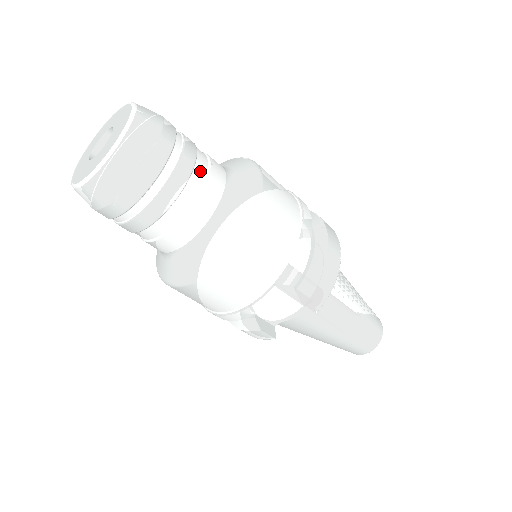
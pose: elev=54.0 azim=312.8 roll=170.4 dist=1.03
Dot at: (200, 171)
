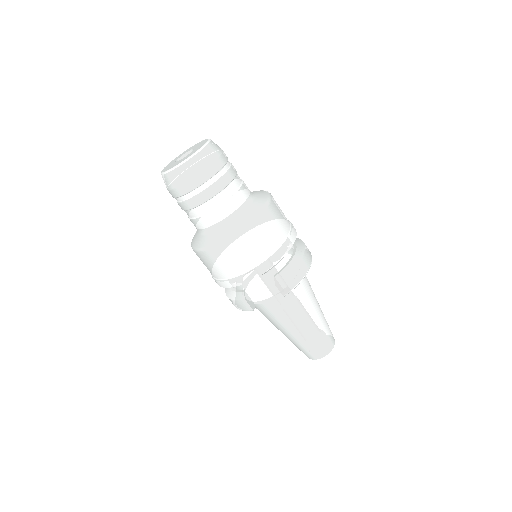
Dot at: (235, 184)
